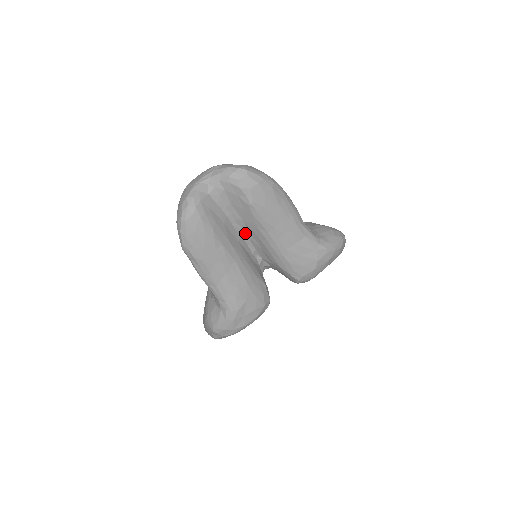
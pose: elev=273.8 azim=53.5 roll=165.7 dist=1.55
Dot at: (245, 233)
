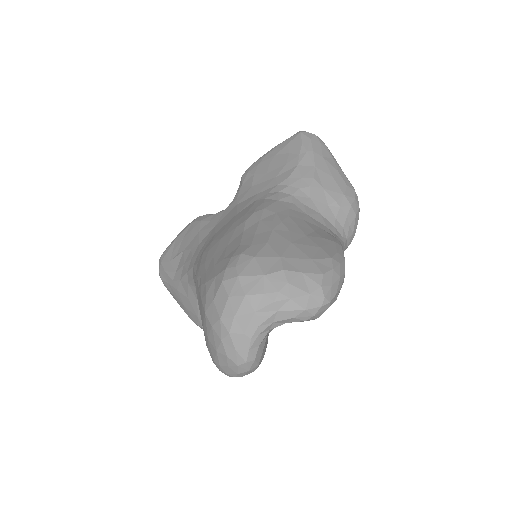
Dot at: occluded
